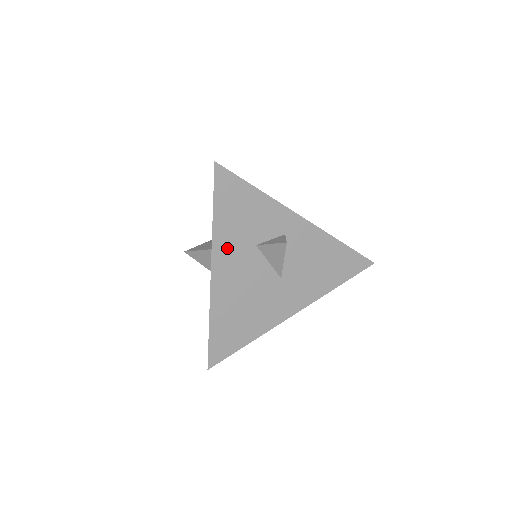
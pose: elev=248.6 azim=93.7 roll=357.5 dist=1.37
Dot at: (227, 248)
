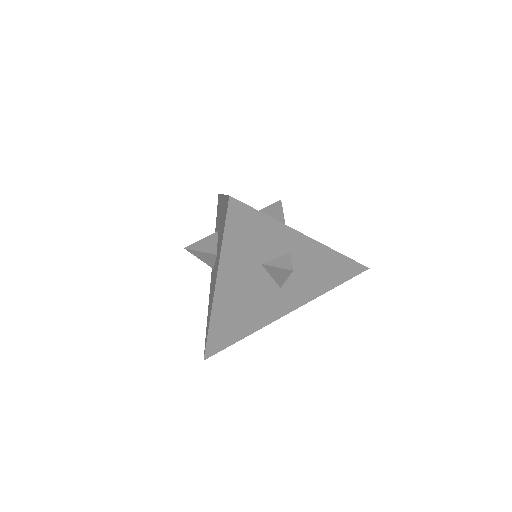
Dot at: (233, 268)
